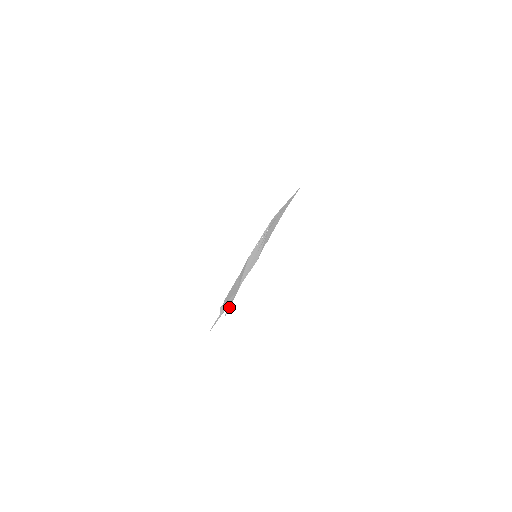
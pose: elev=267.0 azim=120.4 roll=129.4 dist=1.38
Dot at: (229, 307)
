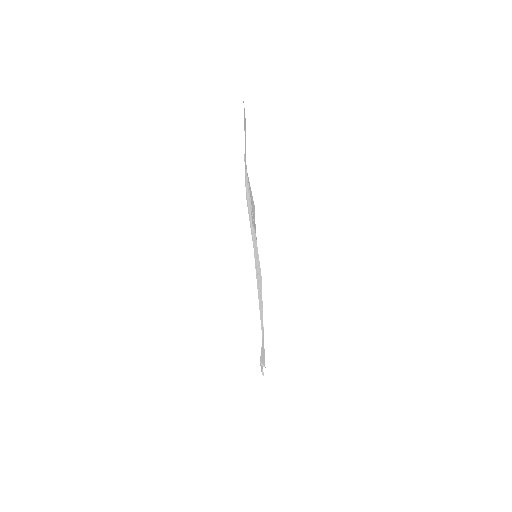
Dot at: occluded
